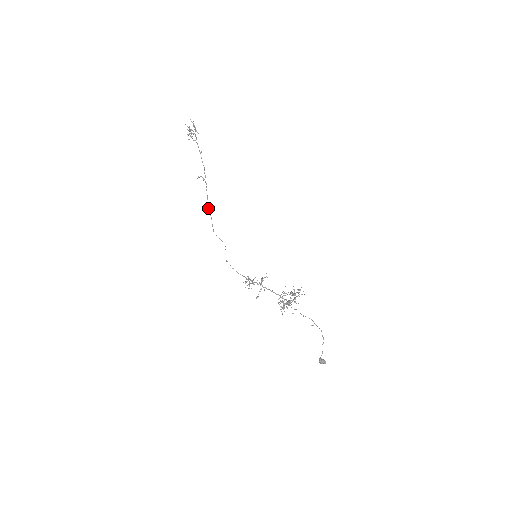
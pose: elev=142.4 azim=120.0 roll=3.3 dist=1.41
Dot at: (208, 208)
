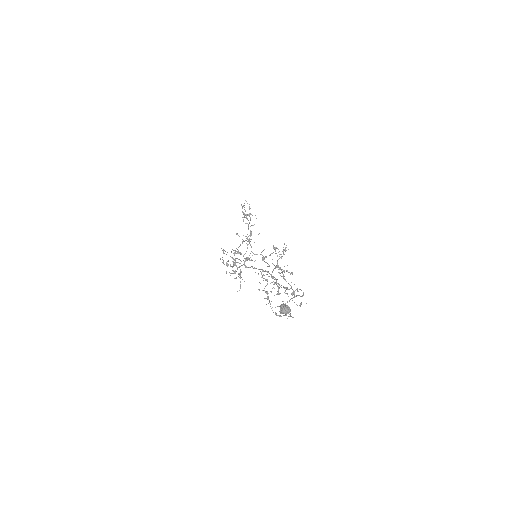
Dot at: (233, 250)
